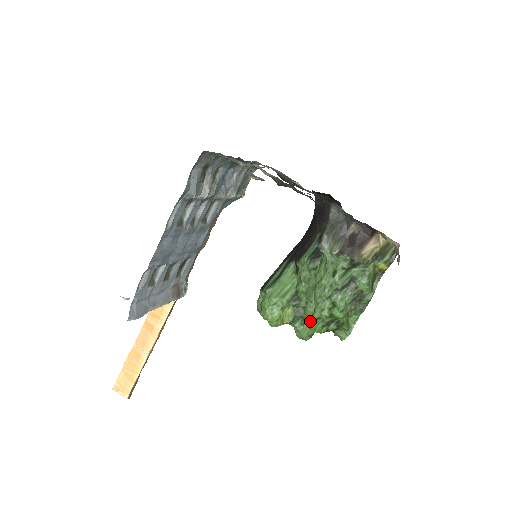
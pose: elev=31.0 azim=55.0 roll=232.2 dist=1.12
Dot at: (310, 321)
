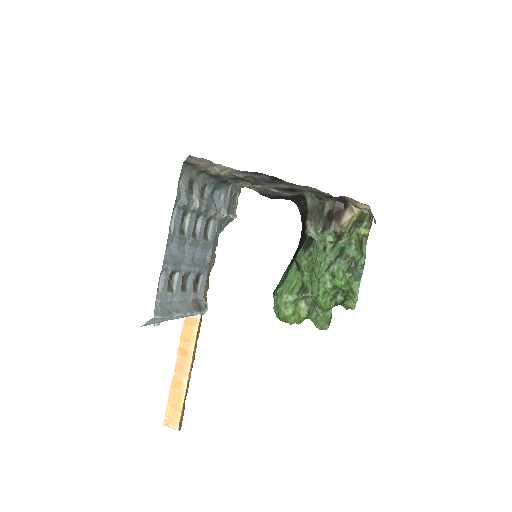
Dot at: (318, 299)
